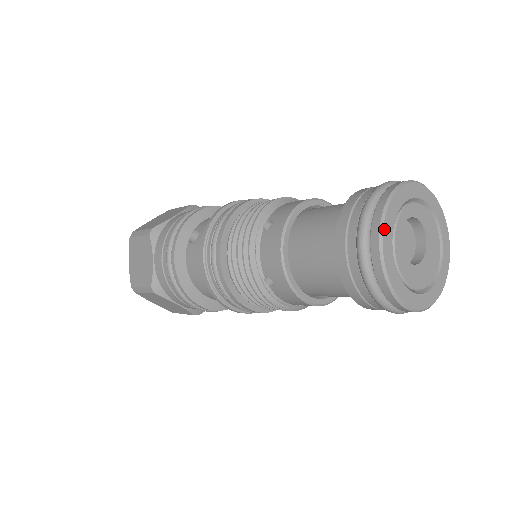
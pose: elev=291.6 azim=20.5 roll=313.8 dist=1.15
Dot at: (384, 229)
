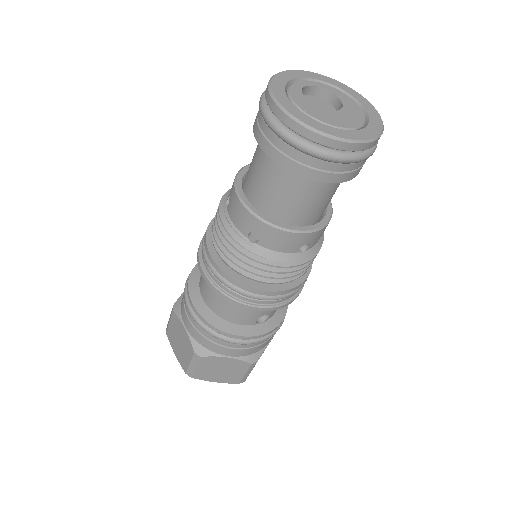
Dot at: (286, 72)
